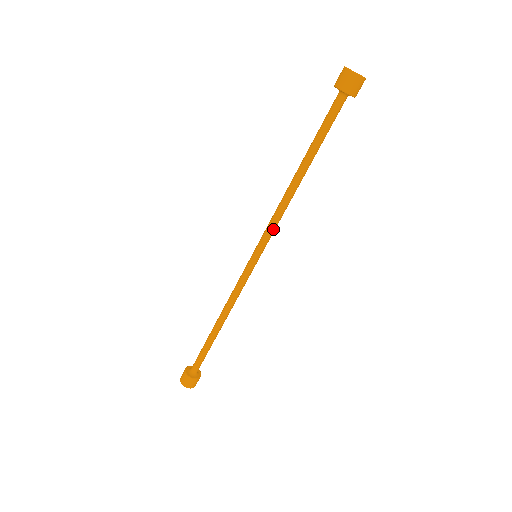
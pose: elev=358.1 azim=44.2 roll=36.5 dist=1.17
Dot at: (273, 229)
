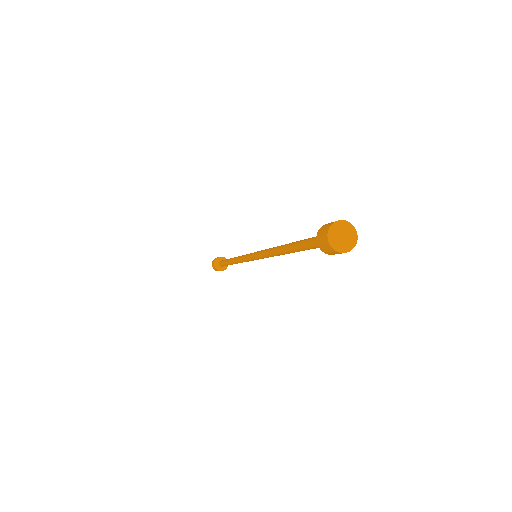
Dot at: (266, 257)
